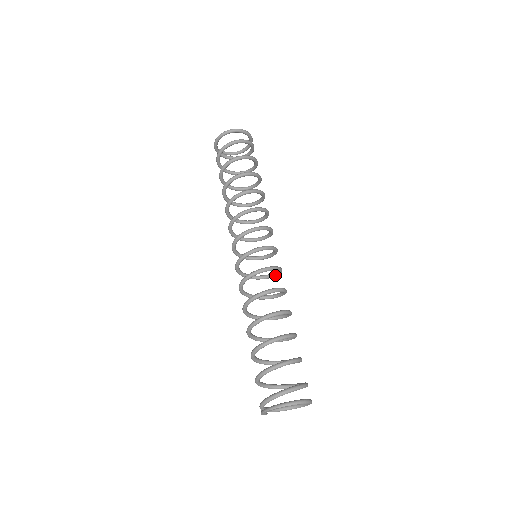
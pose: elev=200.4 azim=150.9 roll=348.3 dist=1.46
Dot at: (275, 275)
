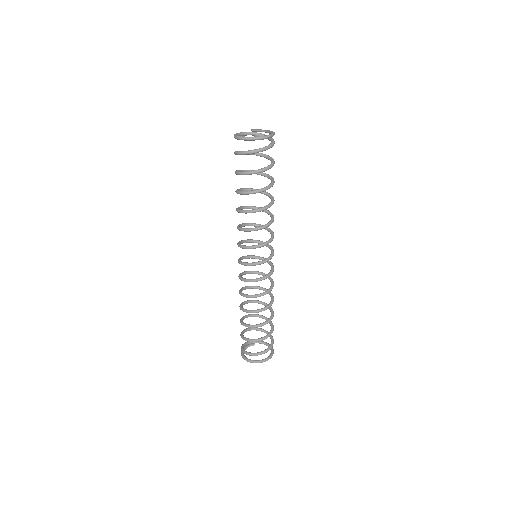
Dot at: (270, 272)
